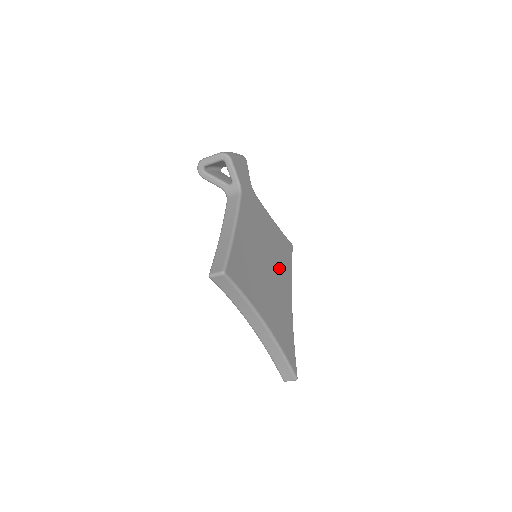
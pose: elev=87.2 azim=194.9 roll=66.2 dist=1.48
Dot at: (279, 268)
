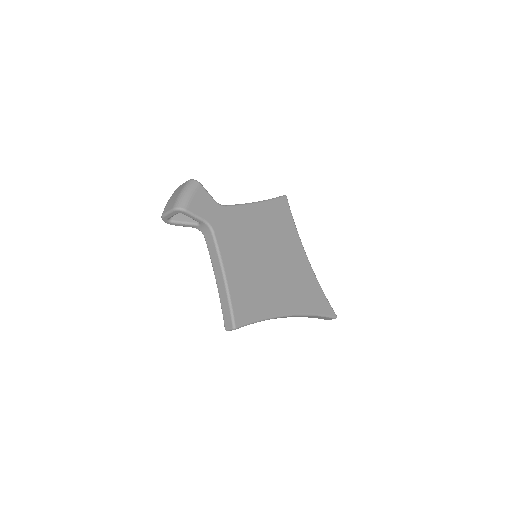
Dot at: (282, 244)
